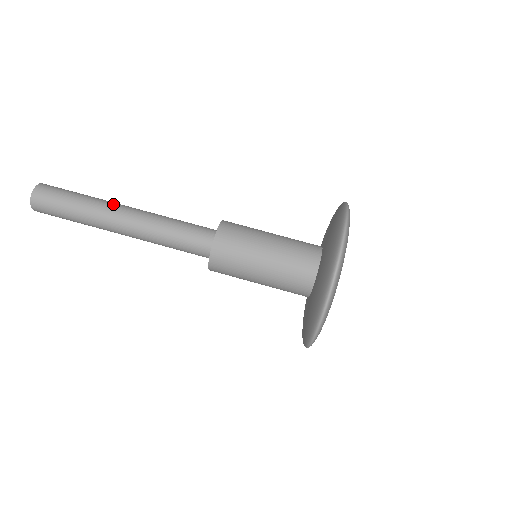
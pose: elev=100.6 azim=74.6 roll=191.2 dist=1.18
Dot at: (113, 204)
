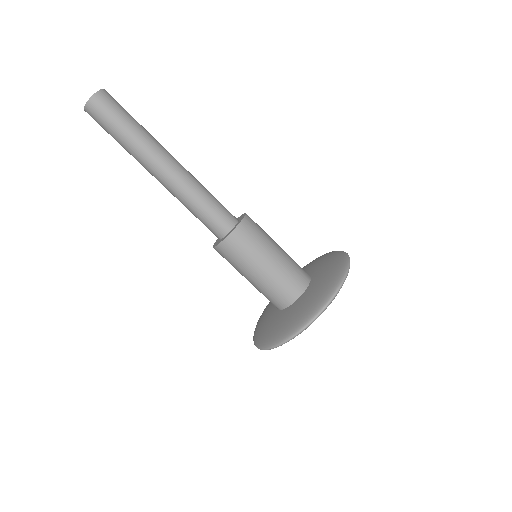
Dot at: (156, 153)
